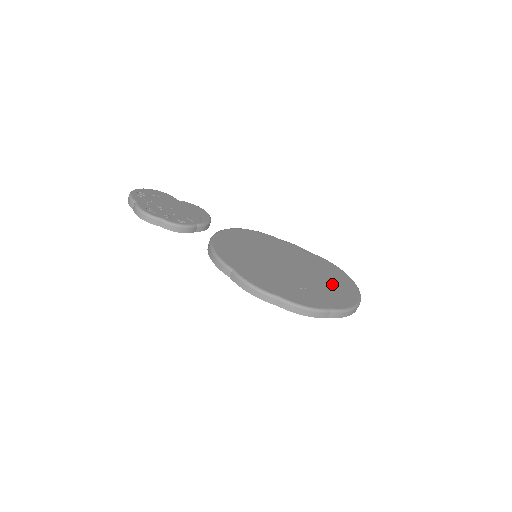
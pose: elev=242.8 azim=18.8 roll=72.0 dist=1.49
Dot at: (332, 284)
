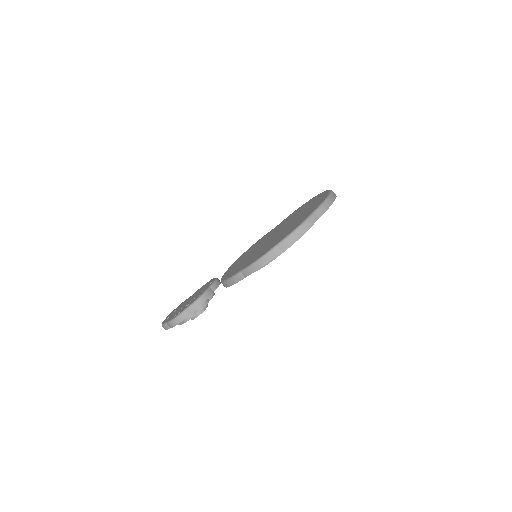
Dot at: (308, 207)
